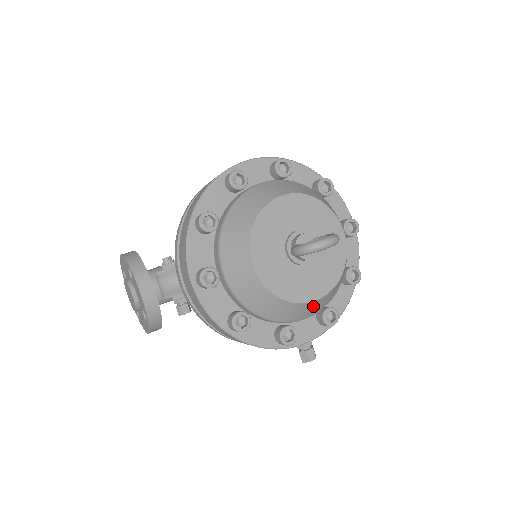
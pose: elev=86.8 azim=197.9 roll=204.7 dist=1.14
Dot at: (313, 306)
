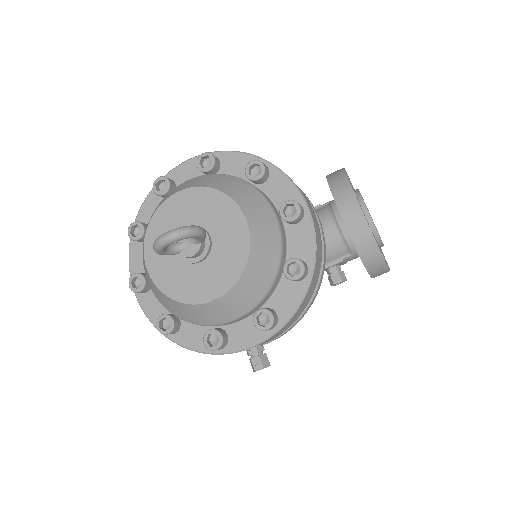
Dot at: (219, 307)
